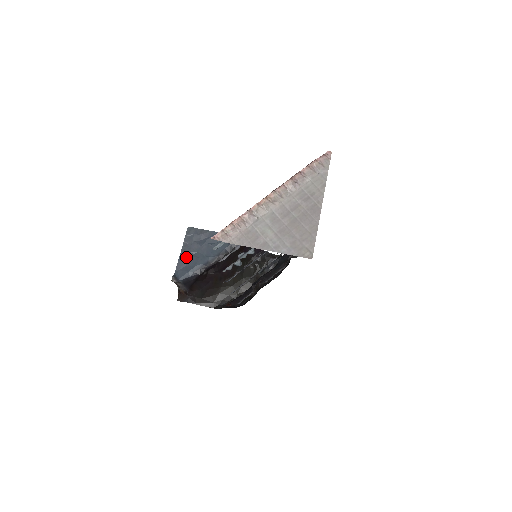
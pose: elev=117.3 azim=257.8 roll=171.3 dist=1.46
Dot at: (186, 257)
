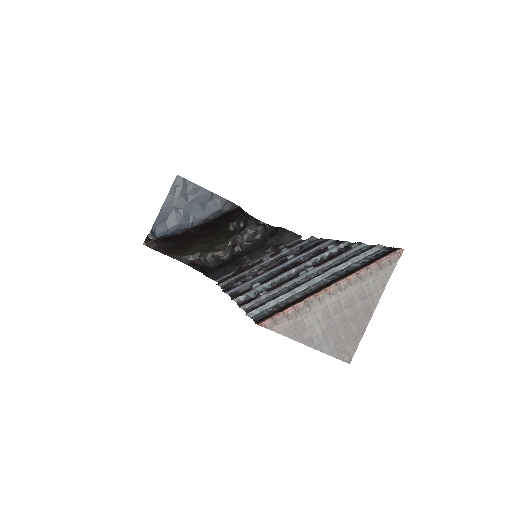
Dot at: (168, 211)
